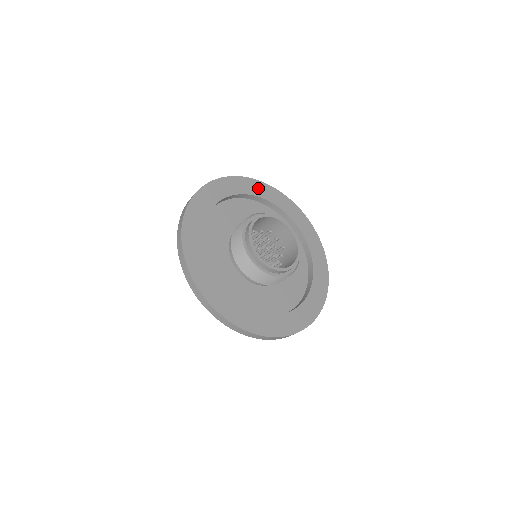
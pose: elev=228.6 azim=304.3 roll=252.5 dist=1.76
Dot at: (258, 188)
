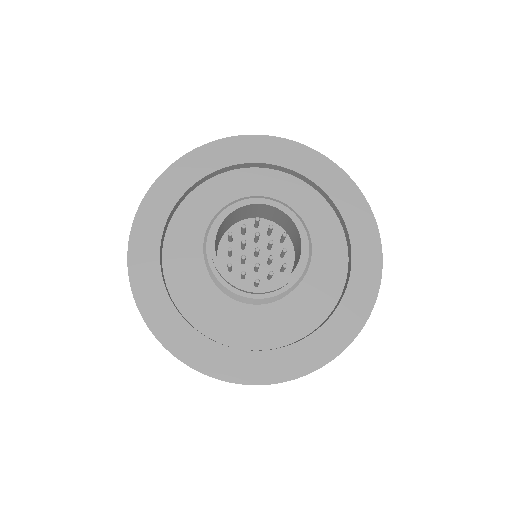
Dot at: (229, 151)
